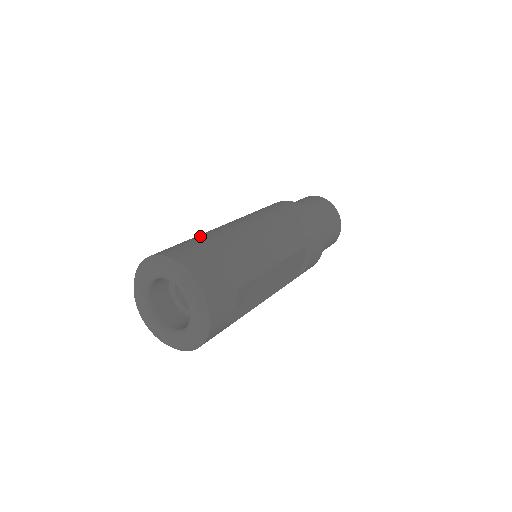
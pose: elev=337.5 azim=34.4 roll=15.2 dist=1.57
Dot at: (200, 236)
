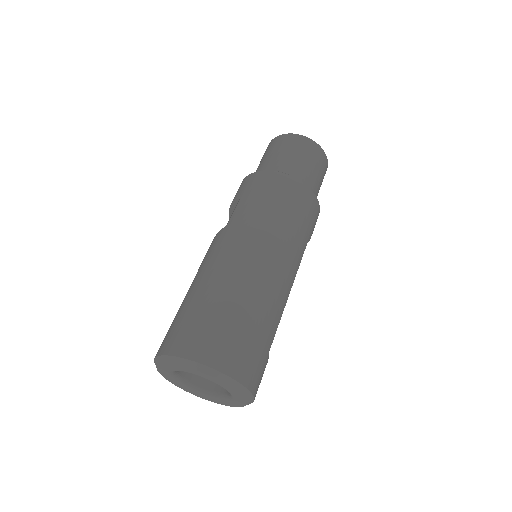
Dot at: (216, 298)
